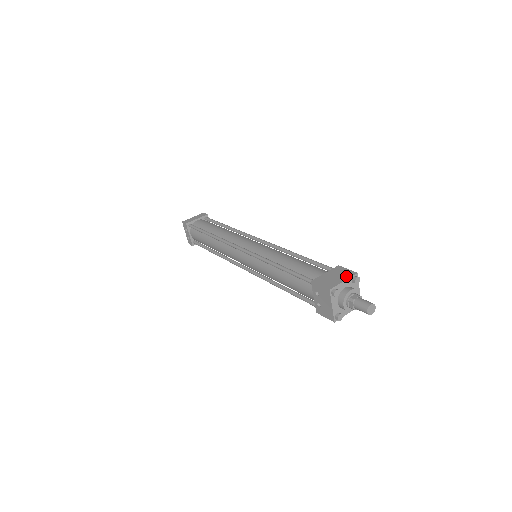
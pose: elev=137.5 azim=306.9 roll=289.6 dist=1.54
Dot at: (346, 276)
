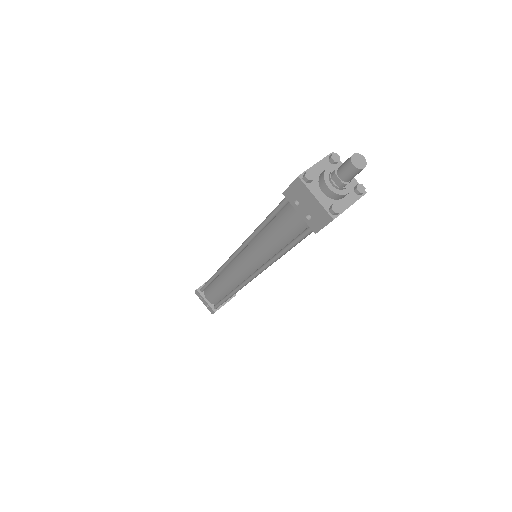
Dot at: (319, 161)
